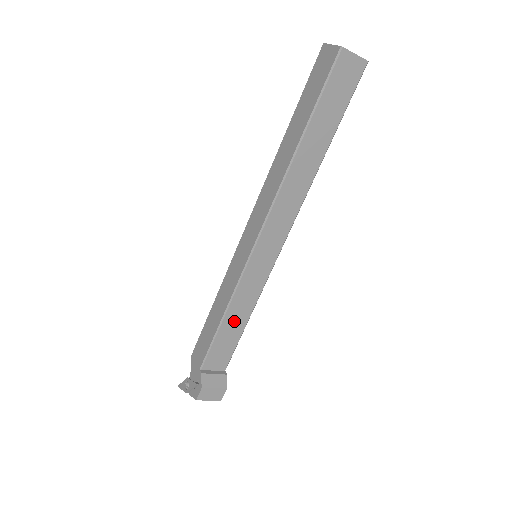
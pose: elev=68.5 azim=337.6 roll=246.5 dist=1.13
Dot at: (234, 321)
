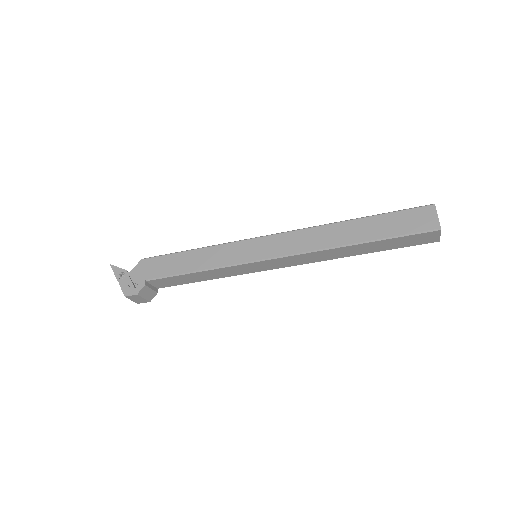
Dot at: (200, 276)
